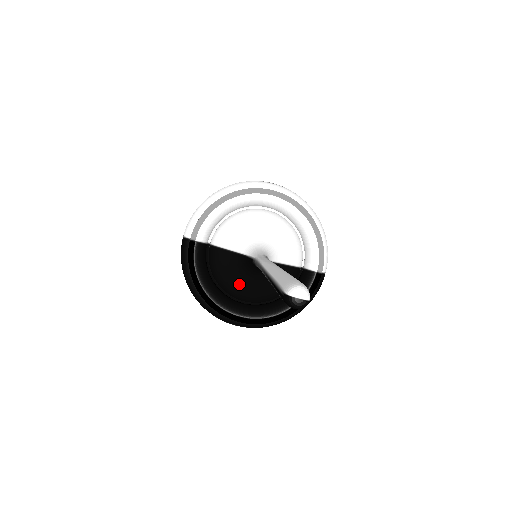
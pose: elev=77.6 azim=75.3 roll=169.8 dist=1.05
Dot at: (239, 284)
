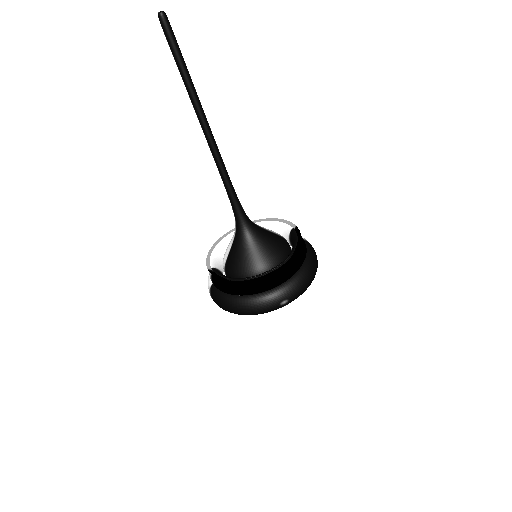
Dot at: (251, 255)
